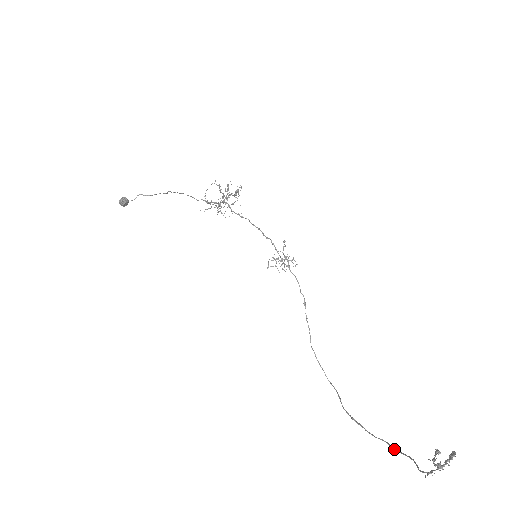
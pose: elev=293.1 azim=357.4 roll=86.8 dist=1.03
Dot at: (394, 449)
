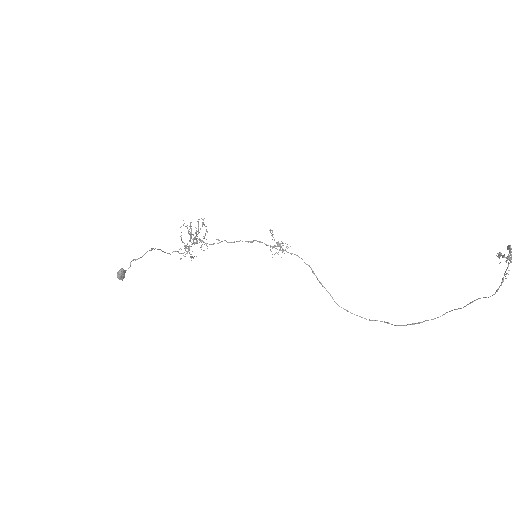
Dot at: (460, 308)
